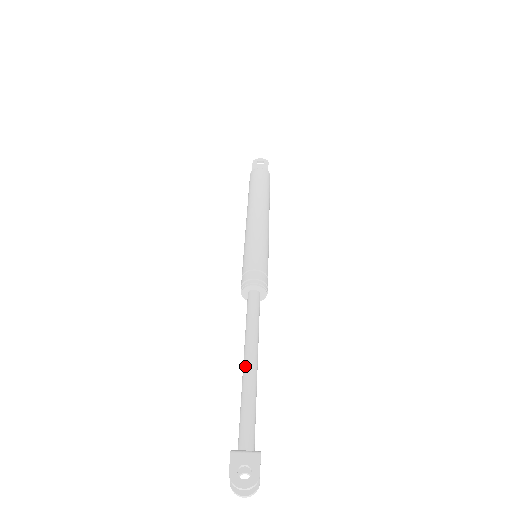
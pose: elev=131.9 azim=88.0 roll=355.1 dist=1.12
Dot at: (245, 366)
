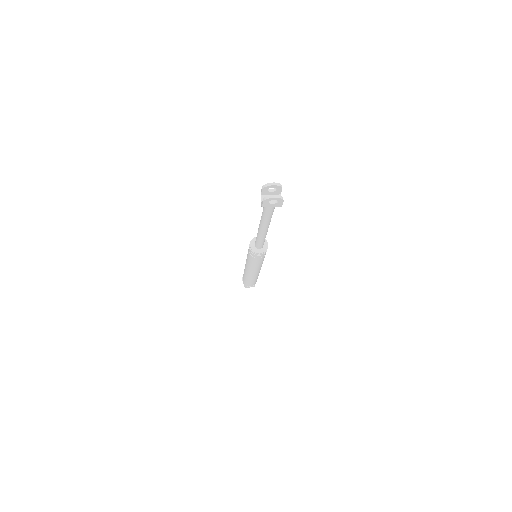
Dot at: occluded
